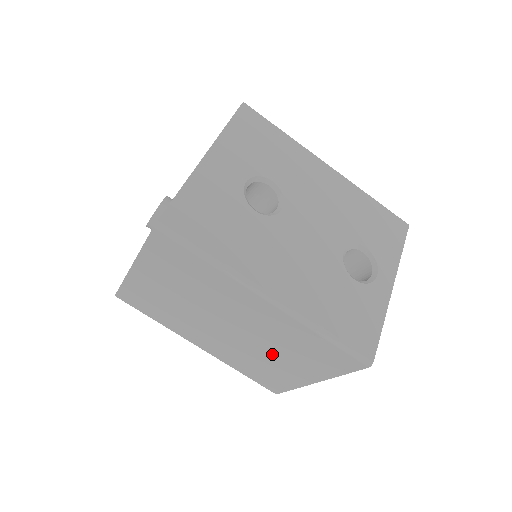
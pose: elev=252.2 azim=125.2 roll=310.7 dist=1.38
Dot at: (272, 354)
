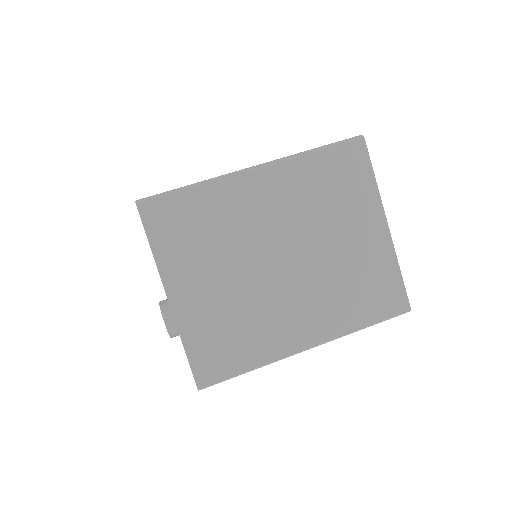
Dot at: (334, 240)
